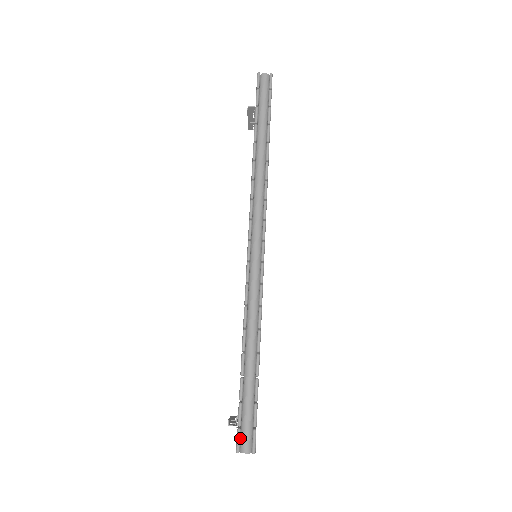
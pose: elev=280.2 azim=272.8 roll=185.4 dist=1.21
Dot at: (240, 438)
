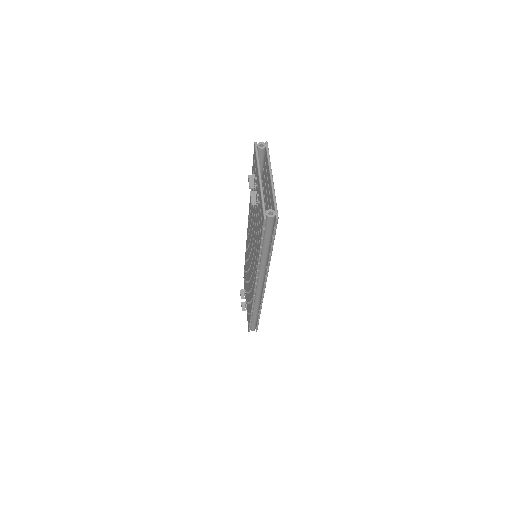
Dot at: occluded
